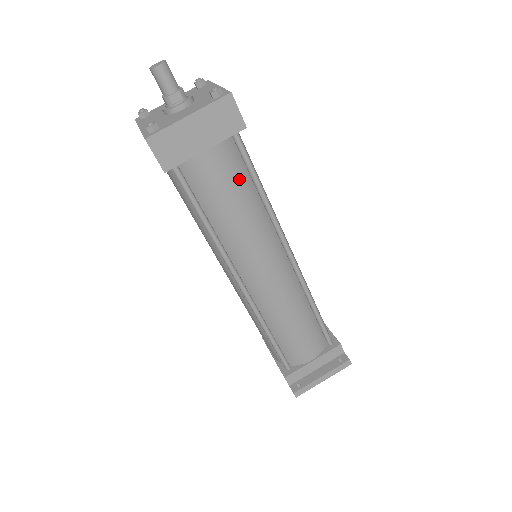
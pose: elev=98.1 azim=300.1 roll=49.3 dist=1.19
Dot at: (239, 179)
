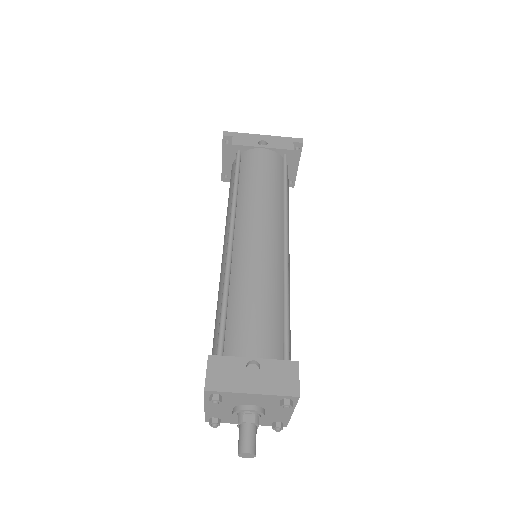
Dot at: (289, 334)
